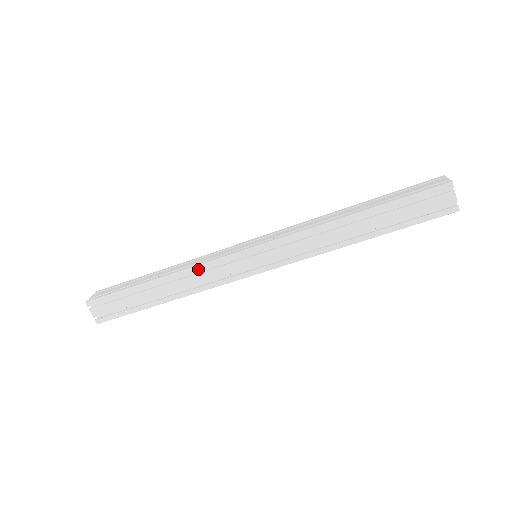
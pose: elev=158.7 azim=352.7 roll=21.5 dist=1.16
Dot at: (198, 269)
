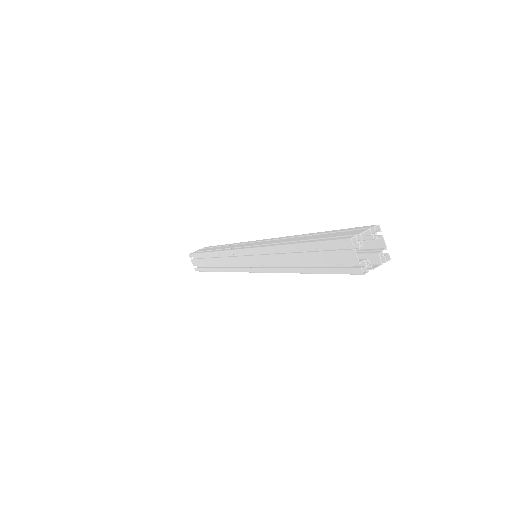
Dot at: (223, 254)
